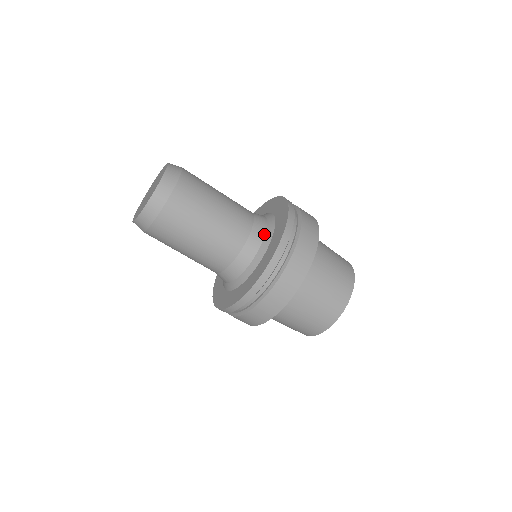
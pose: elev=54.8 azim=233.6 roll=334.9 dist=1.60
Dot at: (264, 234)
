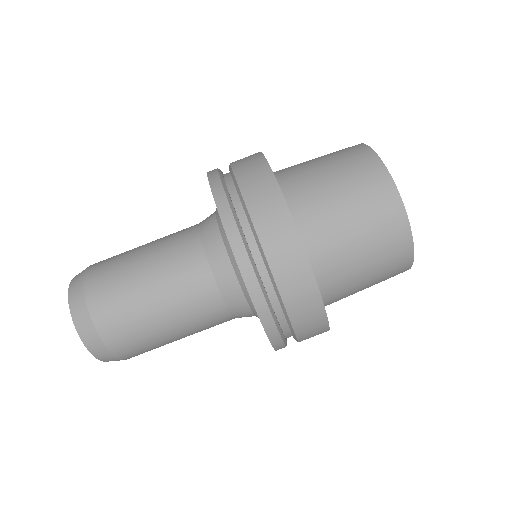
Dot at: (217, 227)
